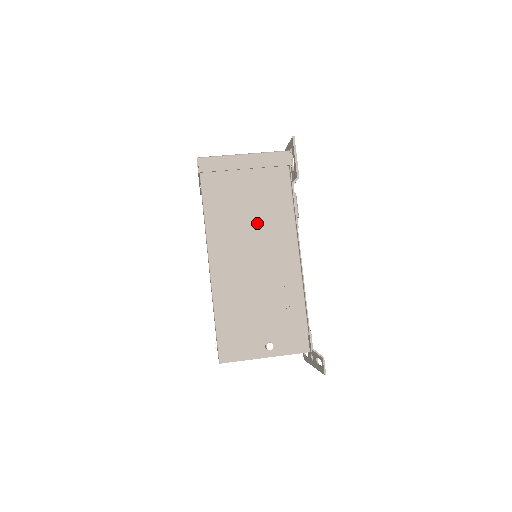
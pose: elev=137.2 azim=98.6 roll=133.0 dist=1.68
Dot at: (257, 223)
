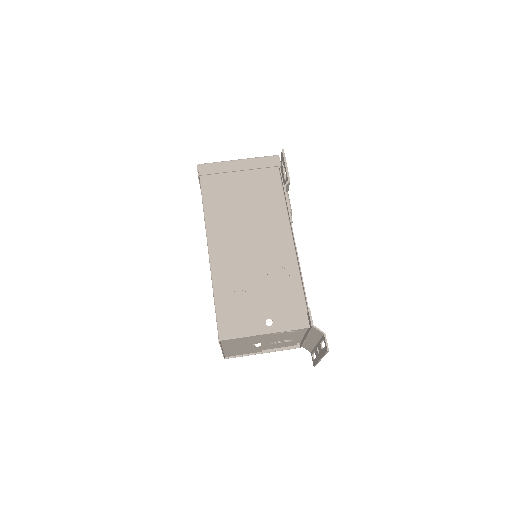
Dot at: (252, 213)
